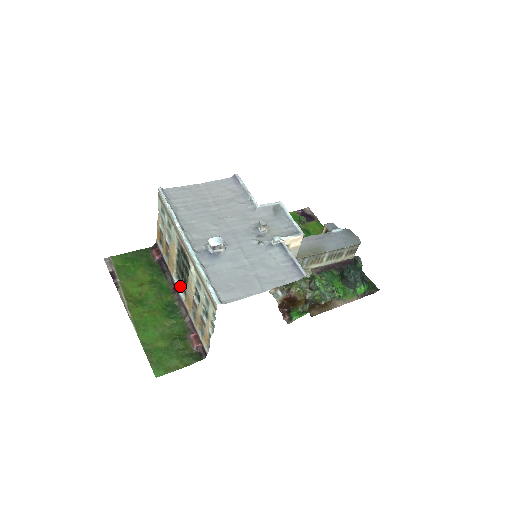
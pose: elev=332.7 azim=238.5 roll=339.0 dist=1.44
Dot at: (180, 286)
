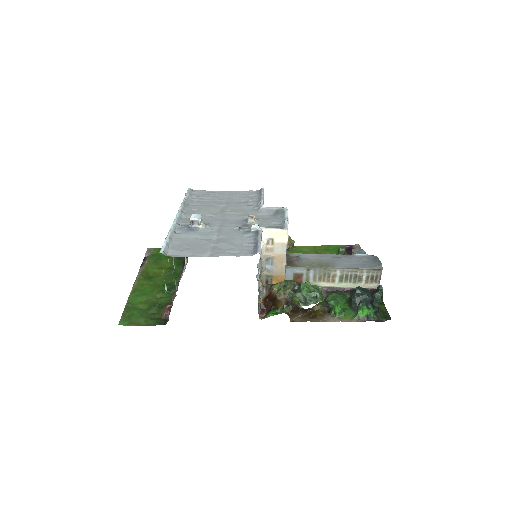
Dot at: (184, 271)
